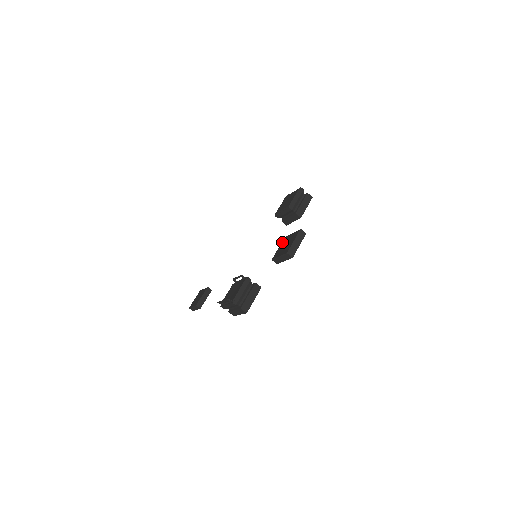
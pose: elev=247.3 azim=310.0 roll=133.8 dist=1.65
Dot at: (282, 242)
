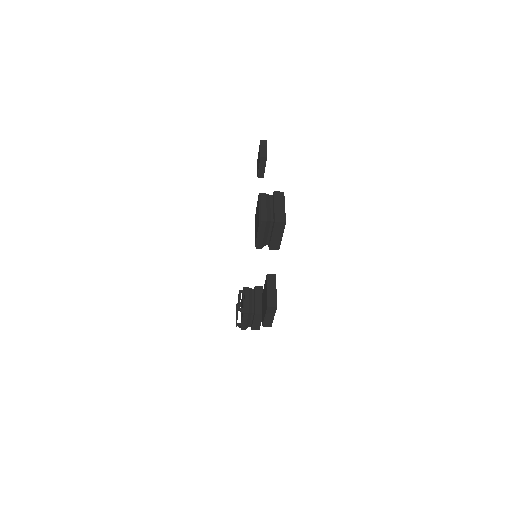
Dot at: (265, 283)
